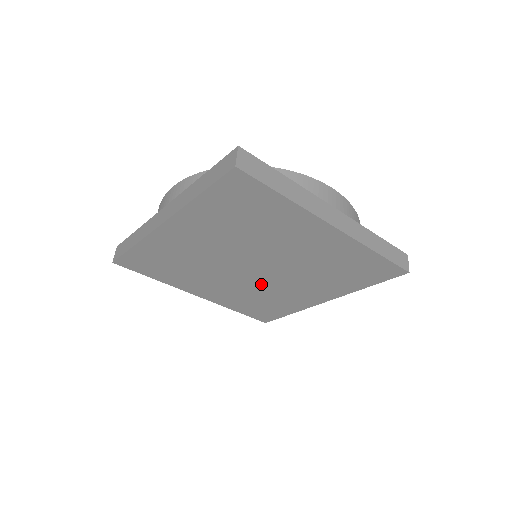
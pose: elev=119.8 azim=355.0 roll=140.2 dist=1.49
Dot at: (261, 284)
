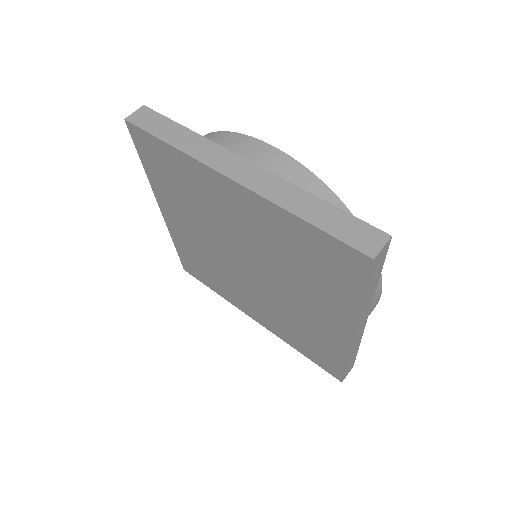
Dot at: (229, 270)
